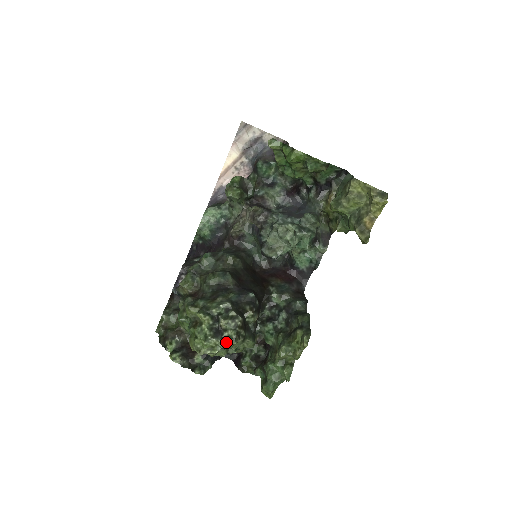
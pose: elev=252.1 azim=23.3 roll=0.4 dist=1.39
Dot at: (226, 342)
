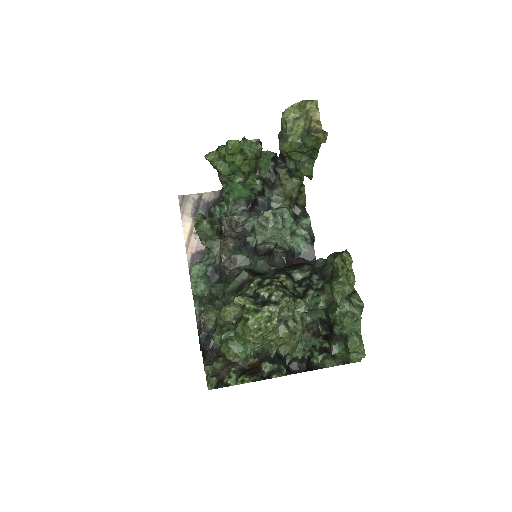
Dot at: (278, 303)
